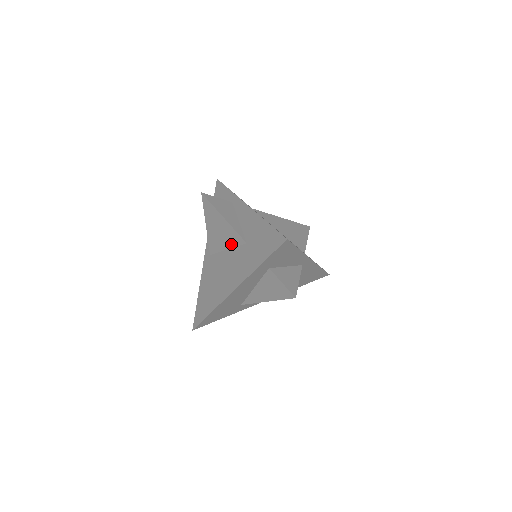
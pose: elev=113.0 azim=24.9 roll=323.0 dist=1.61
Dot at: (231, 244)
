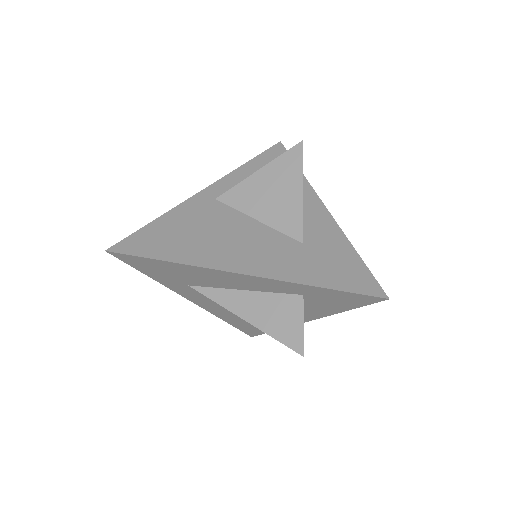
Dot at: (274, 222)
